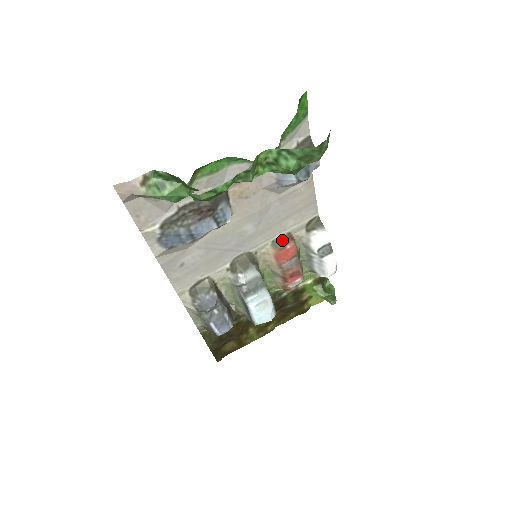
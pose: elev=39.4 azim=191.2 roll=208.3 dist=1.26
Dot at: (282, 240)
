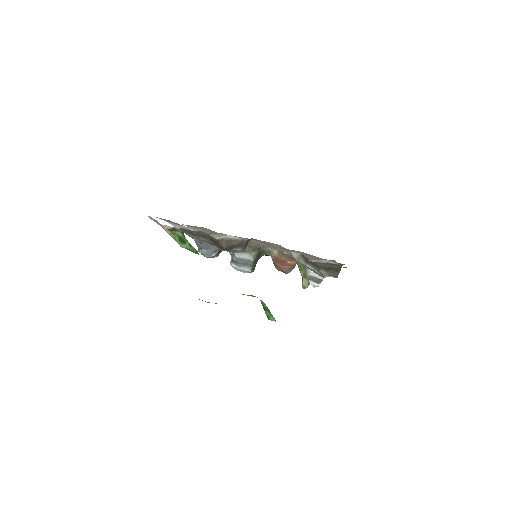
Dot at: (287, 257)
